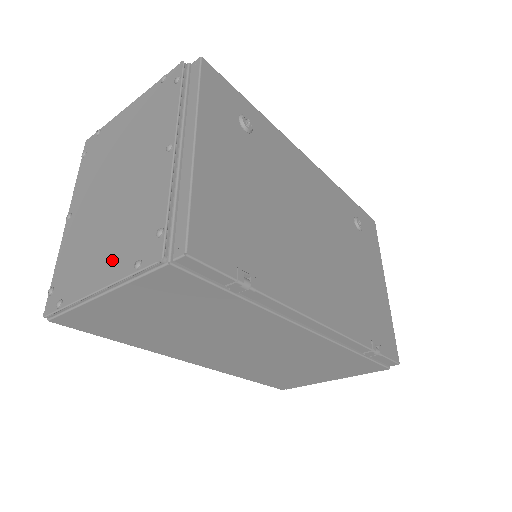
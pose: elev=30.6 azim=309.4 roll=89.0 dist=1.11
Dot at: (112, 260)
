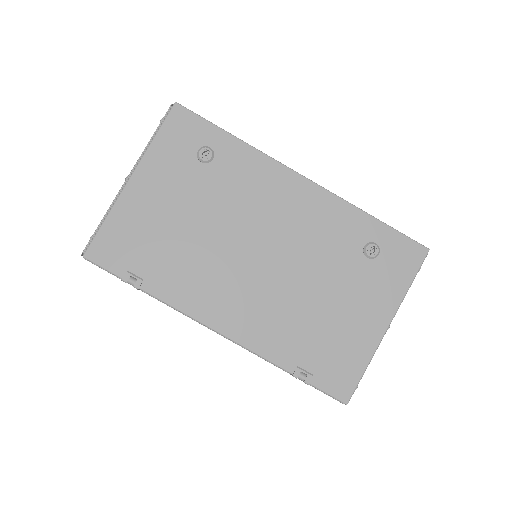
Dot at: occluded
